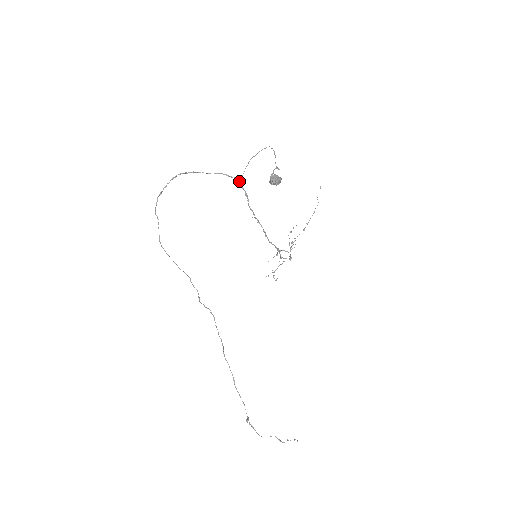
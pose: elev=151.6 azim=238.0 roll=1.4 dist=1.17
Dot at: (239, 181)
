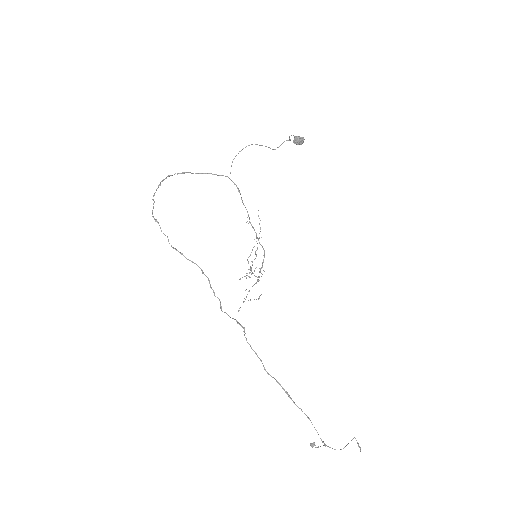
Dot at: (229, 178)
